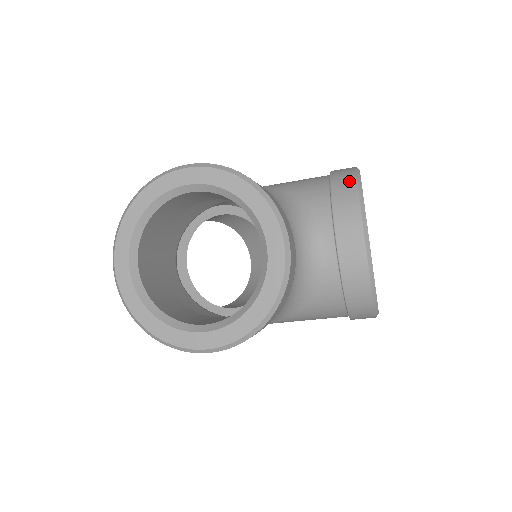
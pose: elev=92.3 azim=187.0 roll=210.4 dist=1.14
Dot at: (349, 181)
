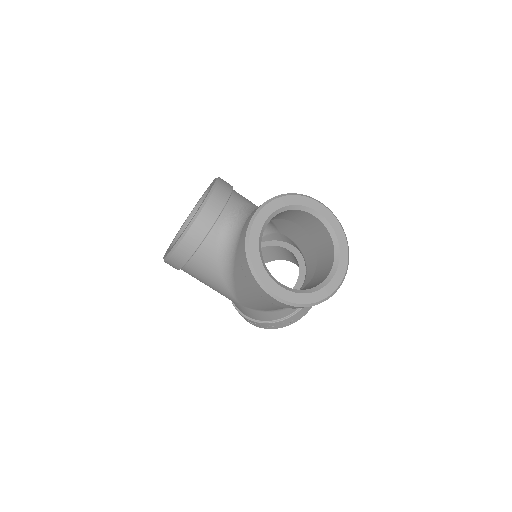
Dot at: occluded
